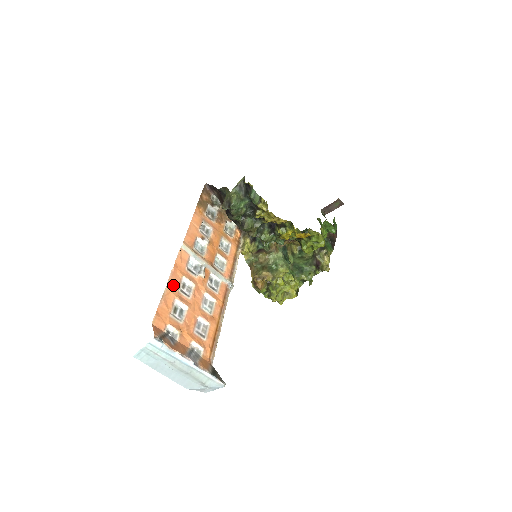
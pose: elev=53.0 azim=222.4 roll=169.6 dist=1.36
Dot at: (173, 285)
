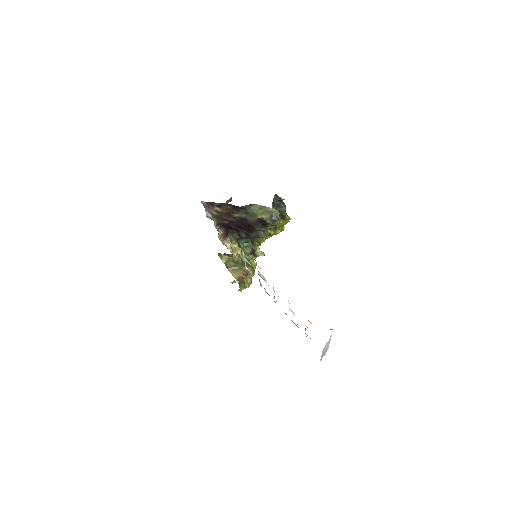
Dot at: occluded
